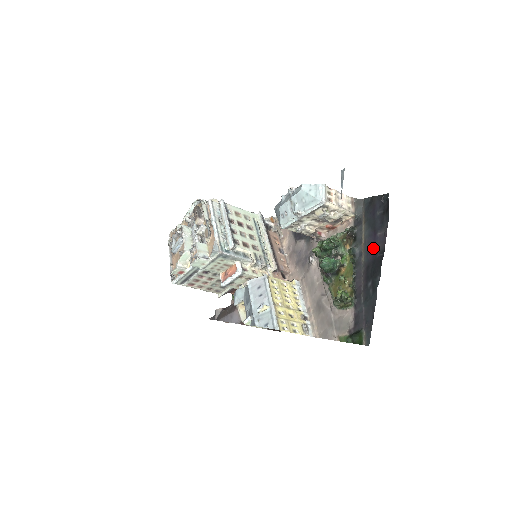
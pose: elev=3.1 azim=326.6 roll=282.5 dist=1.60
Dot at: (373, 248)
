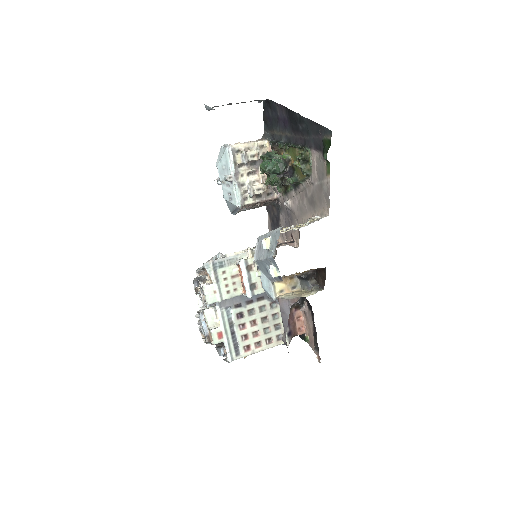
Dot at: (284, 121)
